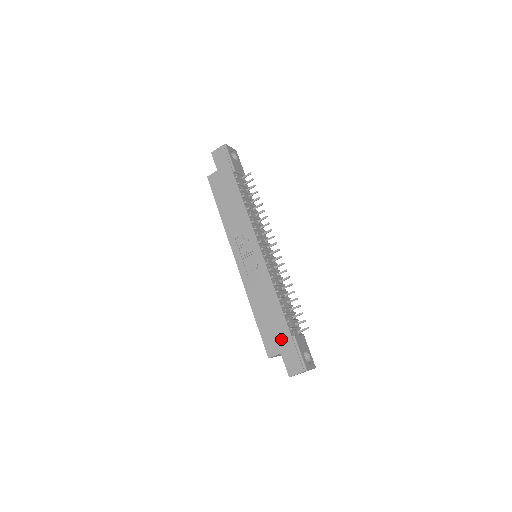
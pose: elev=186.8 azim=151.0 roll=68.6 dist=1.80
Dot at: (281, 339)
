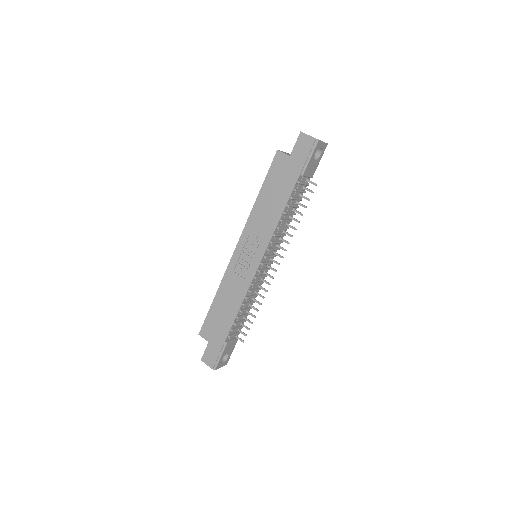
Dot at: (217, 335)
